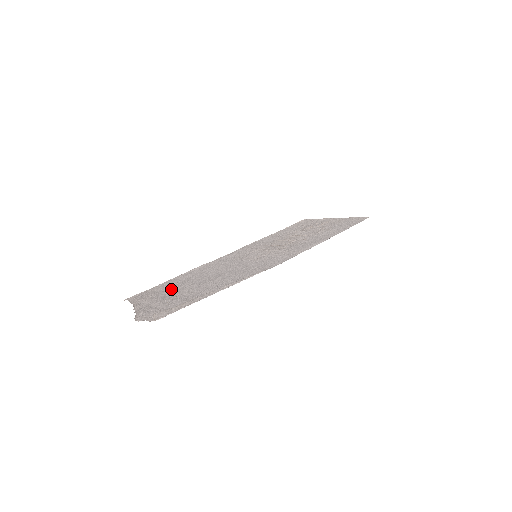
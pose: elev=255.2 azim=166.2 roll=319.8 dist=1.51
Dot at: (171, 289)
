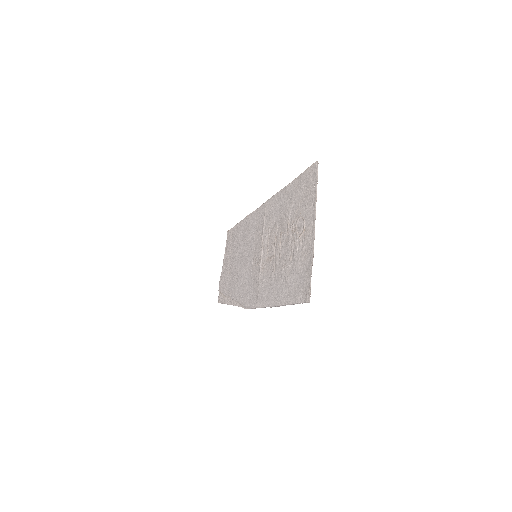
Dot at: (232, 251)
